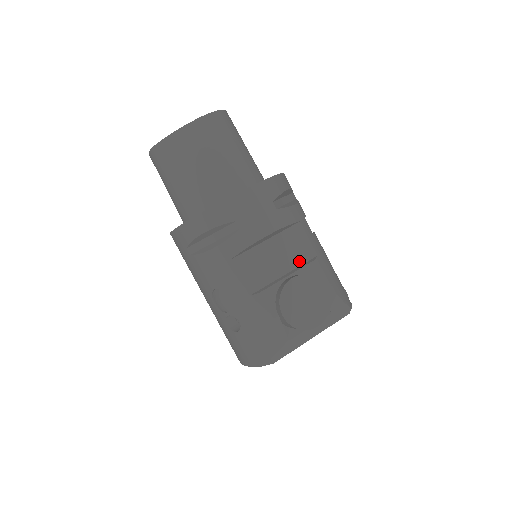
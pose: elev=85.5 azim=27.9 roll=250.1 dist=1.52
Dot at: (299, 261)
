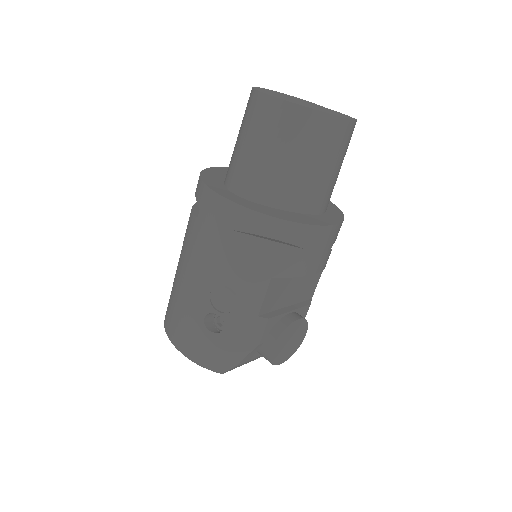
Dot at: (301, 298)
